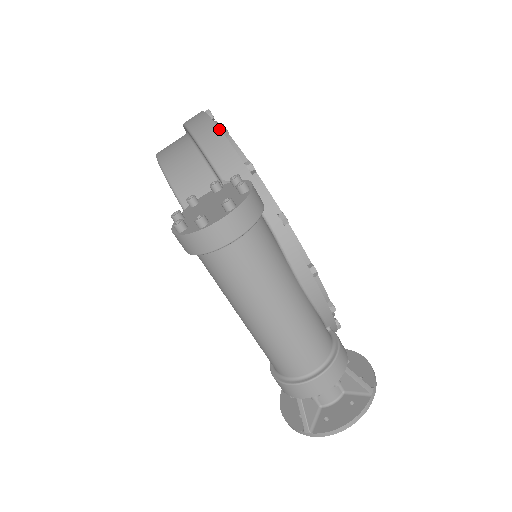
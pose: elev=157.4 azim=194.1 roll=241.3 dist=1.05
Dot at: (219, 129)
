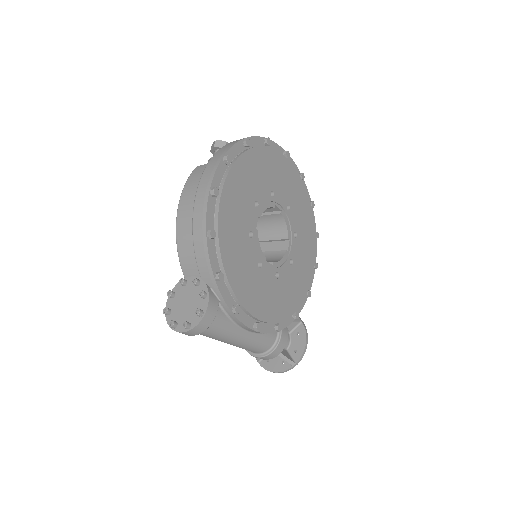
Dot at: (206, 237)
